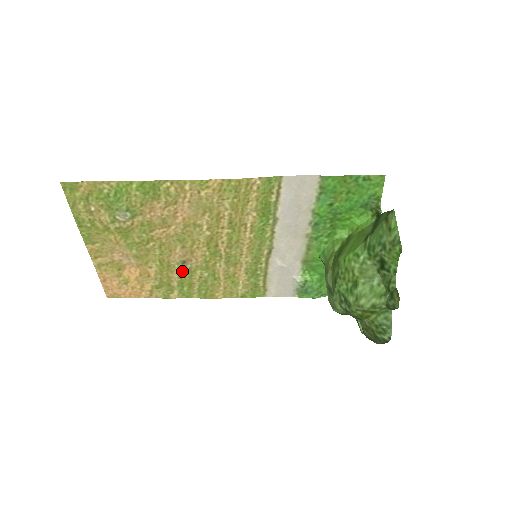
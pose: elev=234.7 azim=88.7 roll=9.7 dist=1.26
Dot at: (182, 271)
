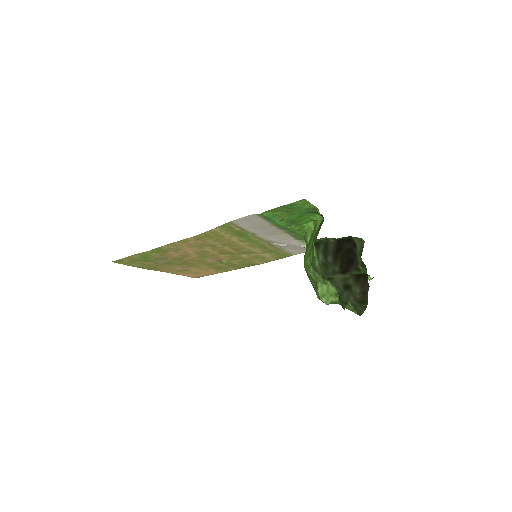
Dot at: (223, 263)
